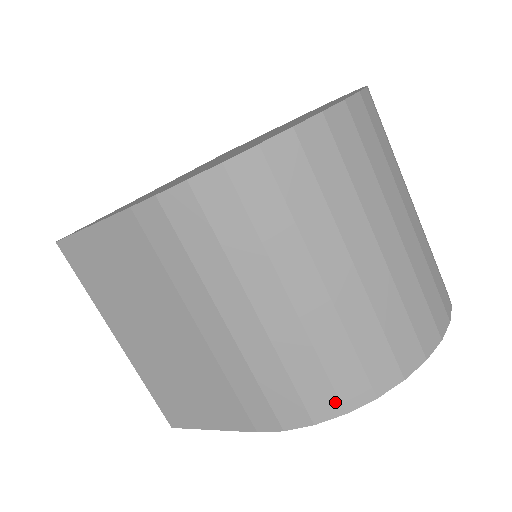
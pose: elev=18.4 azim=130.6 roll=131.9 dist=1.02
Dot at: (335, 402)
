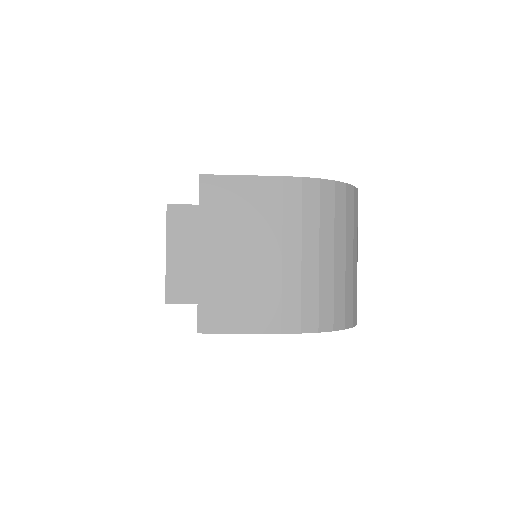
Dot at: (331, 322)
